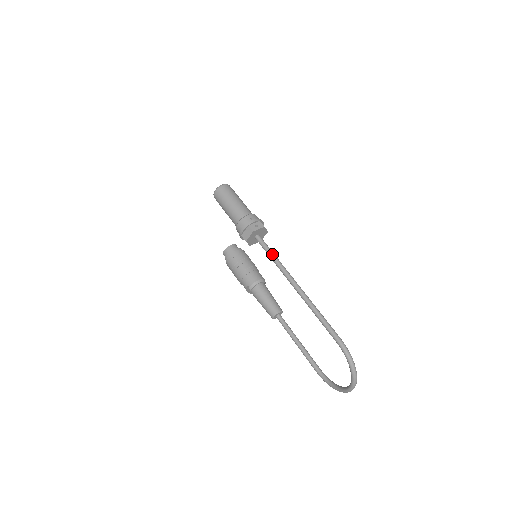
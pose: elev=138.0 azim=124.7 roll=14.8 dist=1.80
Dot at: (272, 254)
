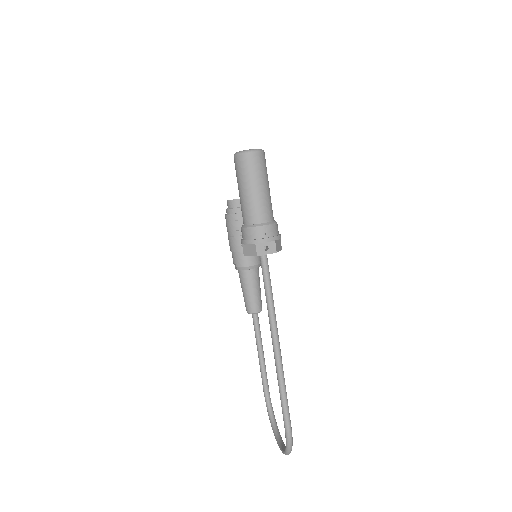
Dot at: (268, 290)
